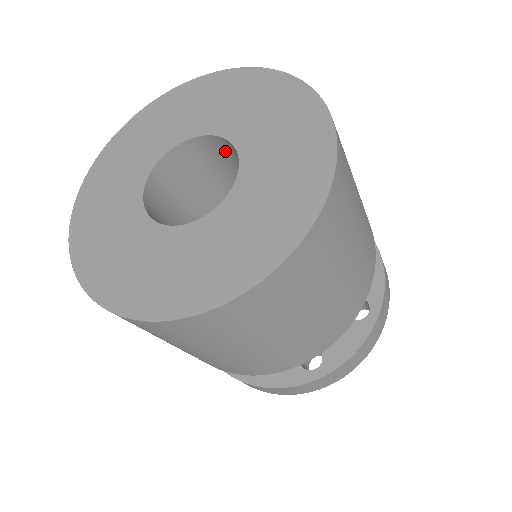
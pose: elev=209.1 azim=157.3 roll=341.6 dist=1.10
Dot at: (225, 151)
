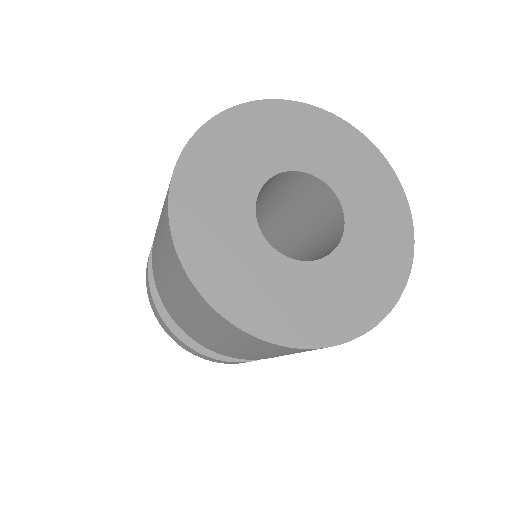
Dot at: (315, 191)
